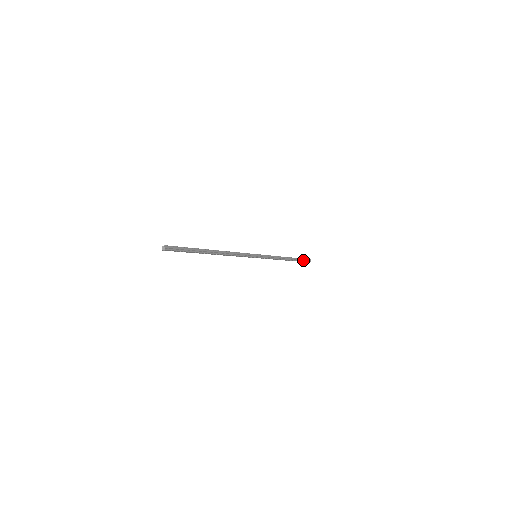
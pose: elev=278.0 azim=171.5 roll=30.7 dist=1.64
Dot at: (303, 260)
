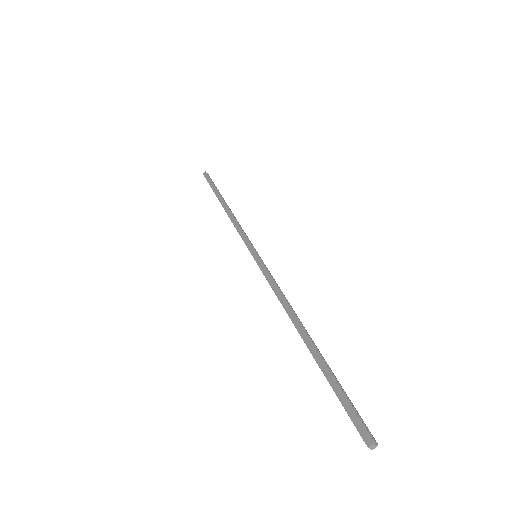
Dot at: (213, 184)
